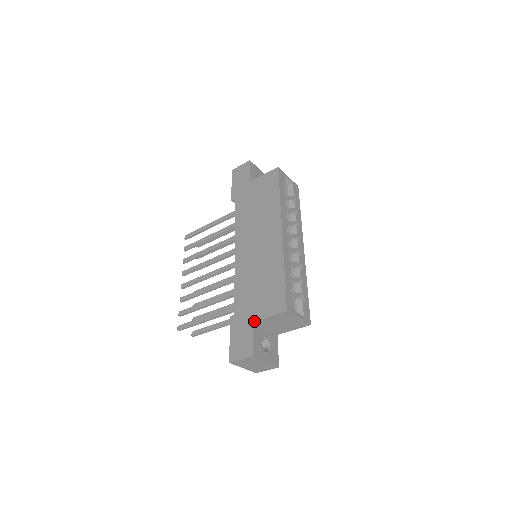
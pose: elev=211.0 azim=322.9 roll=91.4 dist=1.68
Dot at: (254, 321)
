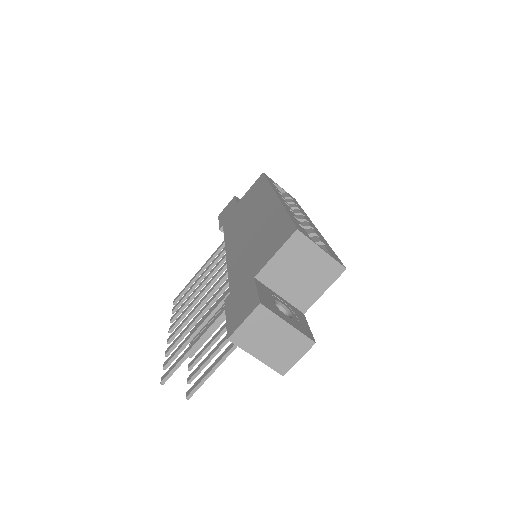
Dot at: (256, 274)
